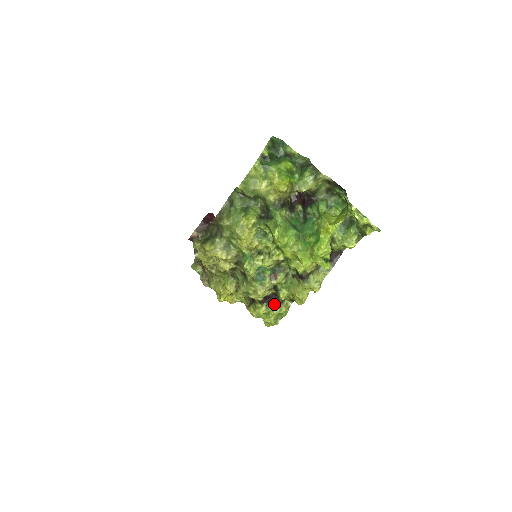
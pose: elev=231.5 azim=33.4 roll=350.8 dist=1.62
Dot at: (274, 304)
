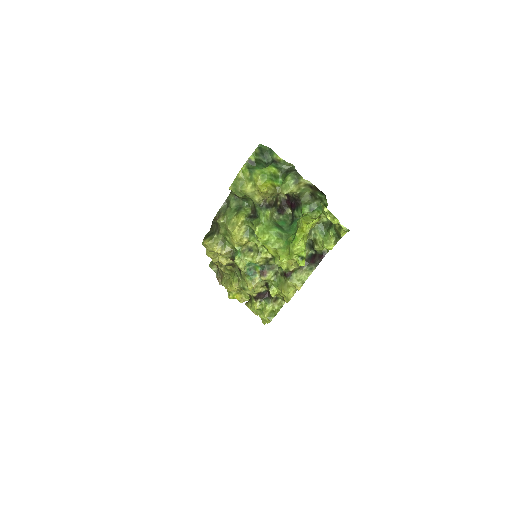
Dot at: (267, 301)
